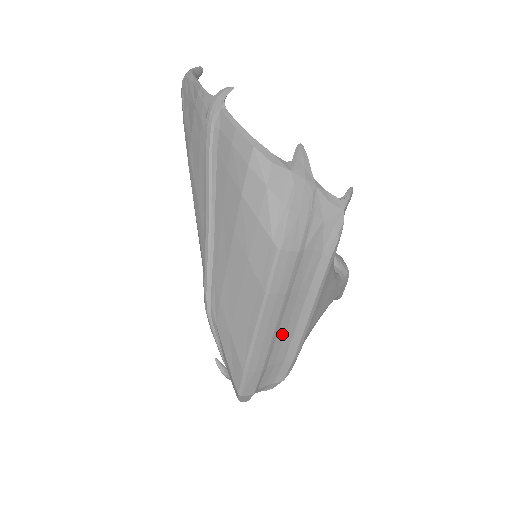
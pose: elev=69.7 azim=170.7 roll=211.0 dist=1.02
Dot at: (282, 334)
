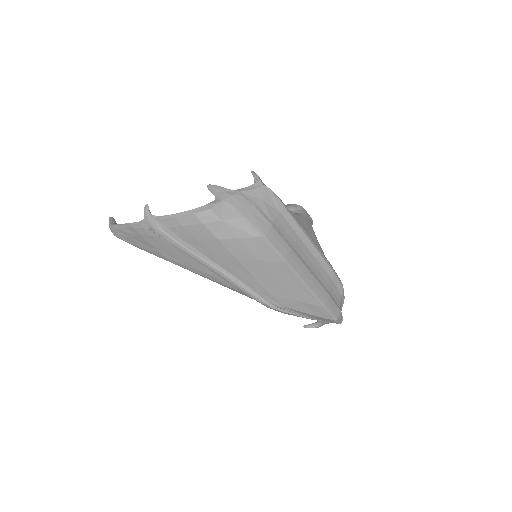
Dot at: (314, 269)
